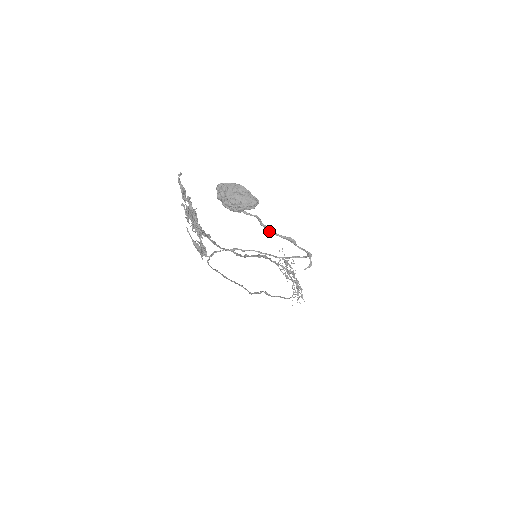
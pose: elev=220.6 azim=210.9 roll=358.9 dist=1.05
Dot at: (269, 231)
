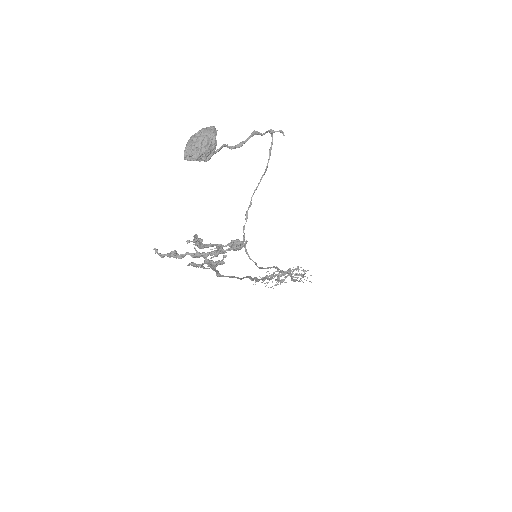
Dot at: (241, 145)
